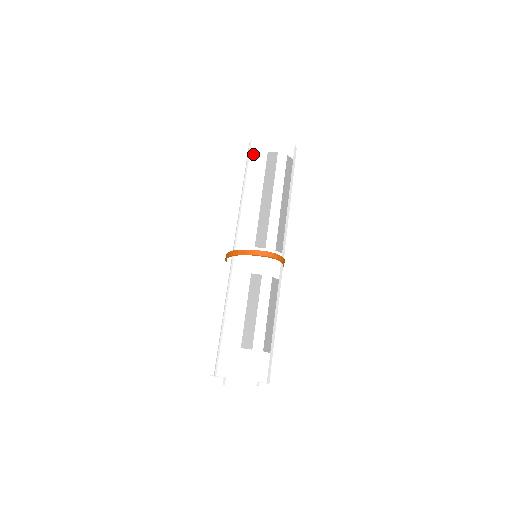
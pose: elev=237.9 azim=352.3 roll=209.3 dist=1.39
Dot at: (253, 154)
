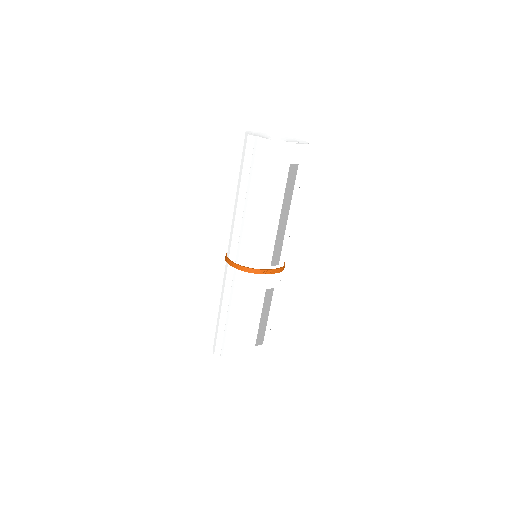
Dot at: (273, 163)
